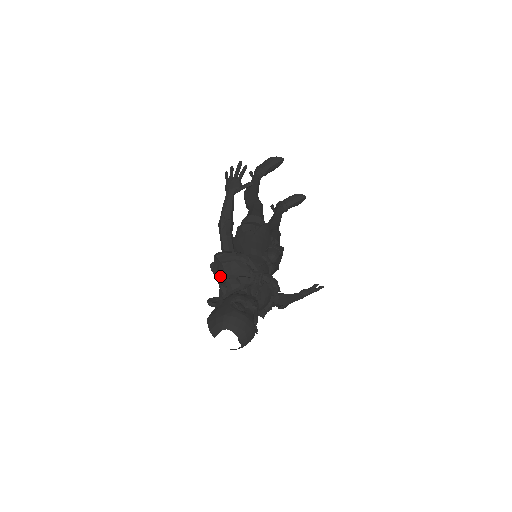
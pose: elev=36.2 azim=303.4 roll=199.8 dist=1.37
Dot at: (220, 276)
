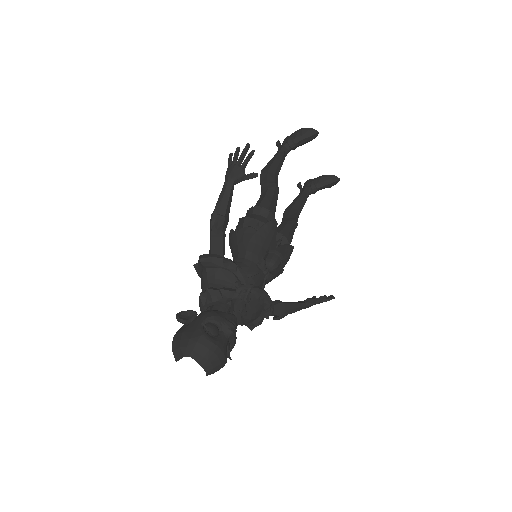
Dot at: (203, 281)
